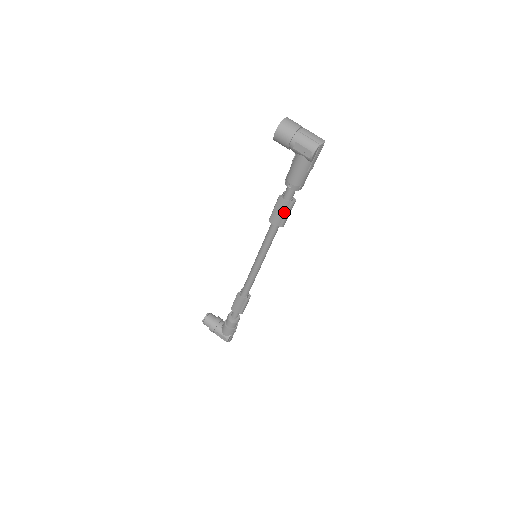
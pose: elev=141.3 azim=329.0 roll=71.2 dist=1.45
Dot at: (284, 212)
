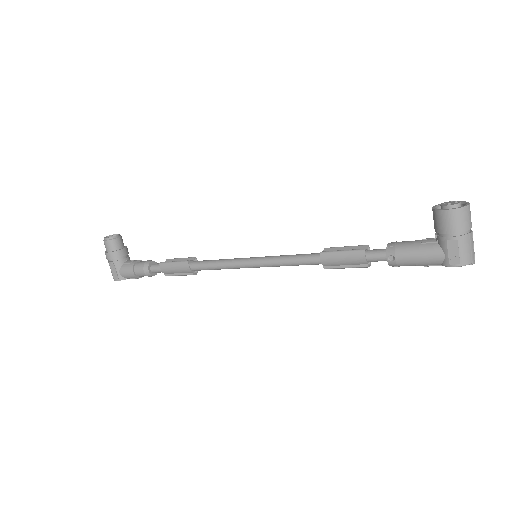
Dot at: (348, 264)
